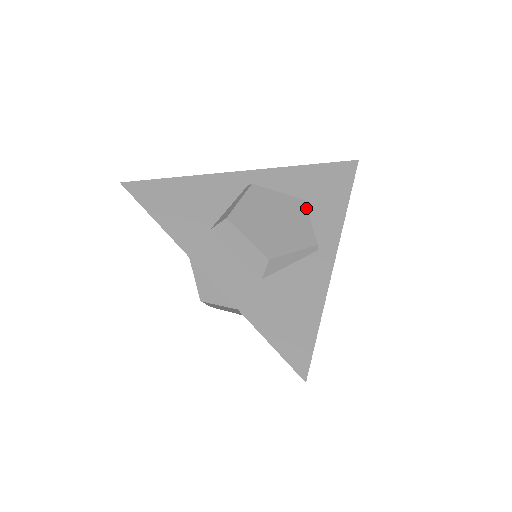
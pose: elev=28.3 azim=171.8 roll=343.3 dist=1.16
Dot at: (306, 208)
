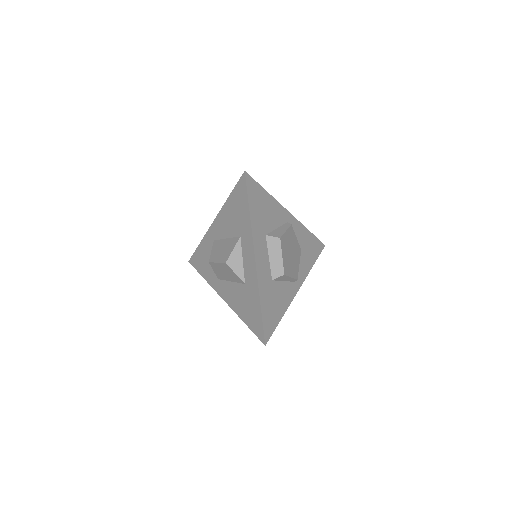
Dot at: (300, 255)
